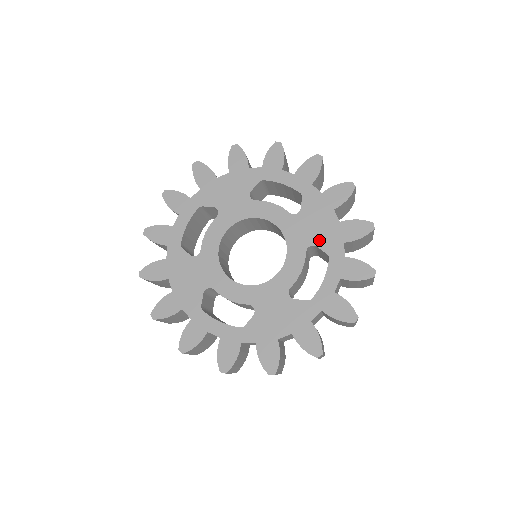
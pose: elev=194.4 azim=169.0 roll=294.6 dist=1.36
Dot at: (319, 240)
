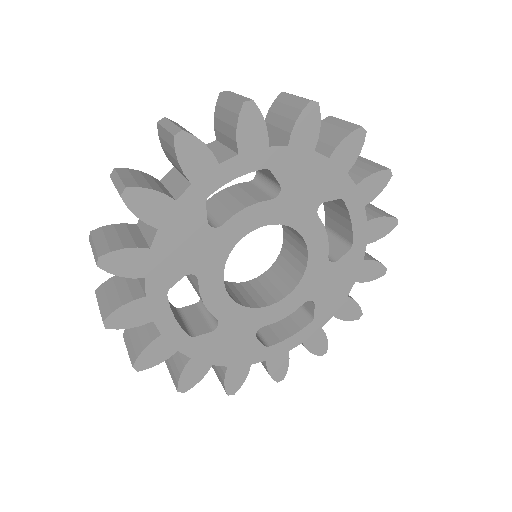
Dot at: (322, 300)
